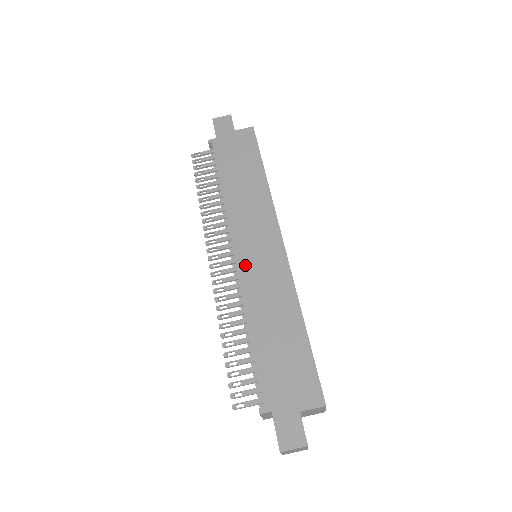
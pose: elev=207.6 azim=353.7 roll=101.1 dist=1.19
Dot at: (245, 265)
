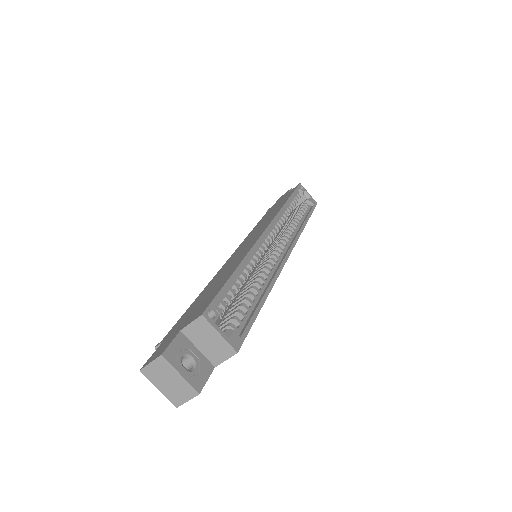
Dot at: (232, 257)
